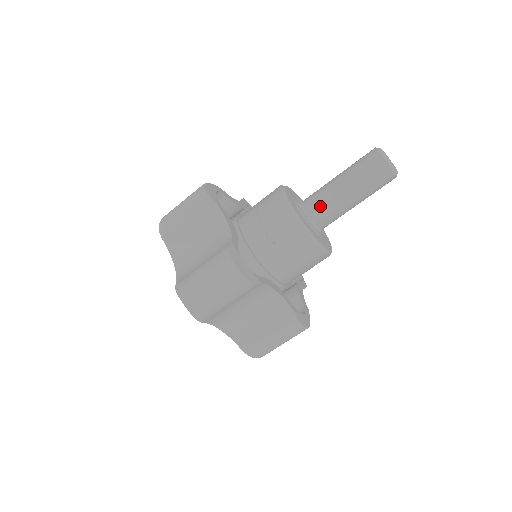
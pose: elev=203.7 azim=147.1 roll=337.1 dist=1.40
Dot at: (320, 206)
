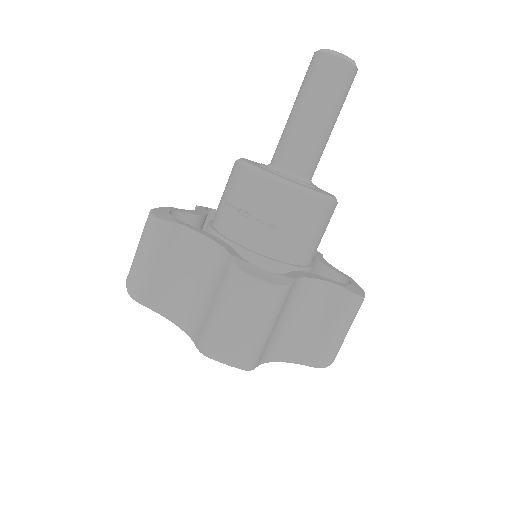
Dot at: (296, 154)
